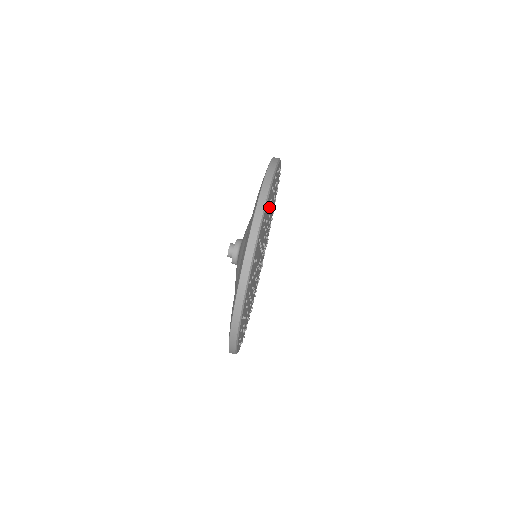
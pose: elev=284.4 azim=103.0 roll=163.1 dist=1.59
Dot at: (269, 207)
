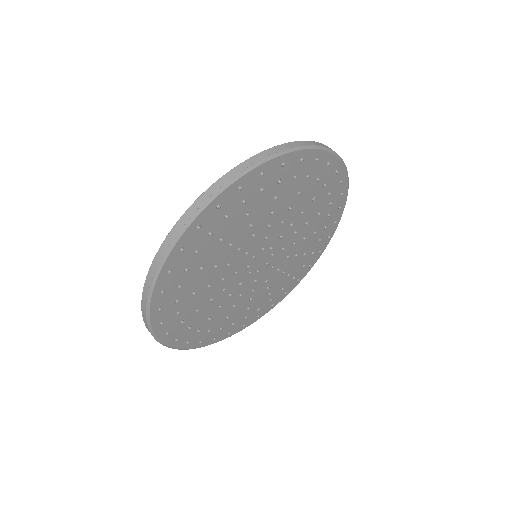
Dot at: (231, 222)
